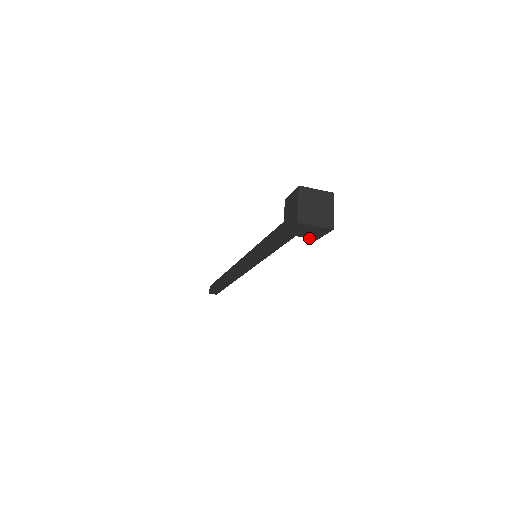
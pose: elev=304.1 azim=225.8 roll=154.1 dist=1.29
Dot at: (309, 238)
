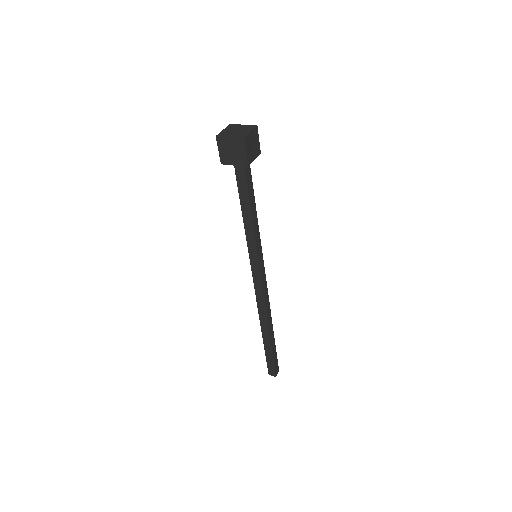
Dot at: occluded
